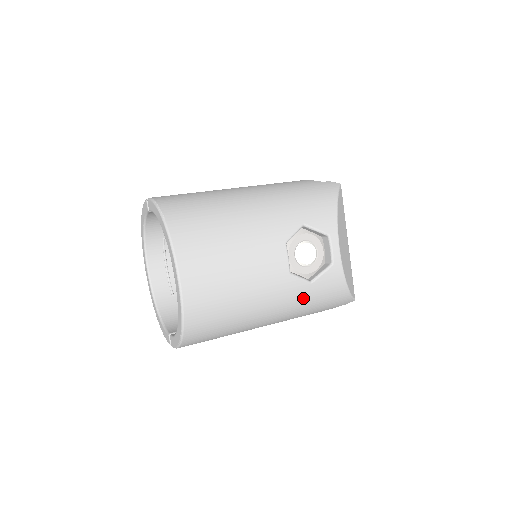
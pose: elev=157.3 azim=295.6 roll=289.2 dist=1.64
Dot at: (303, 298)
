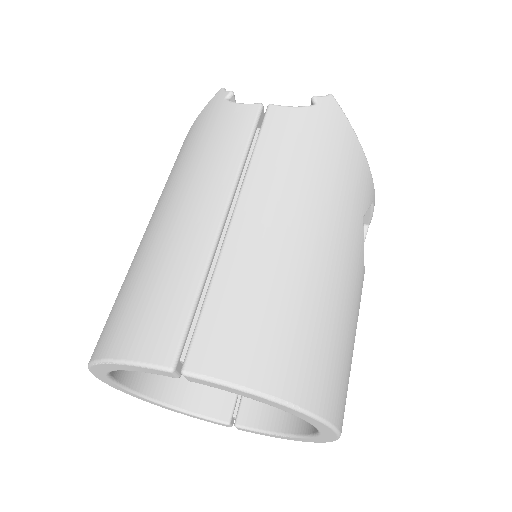
Dot at: occluded
